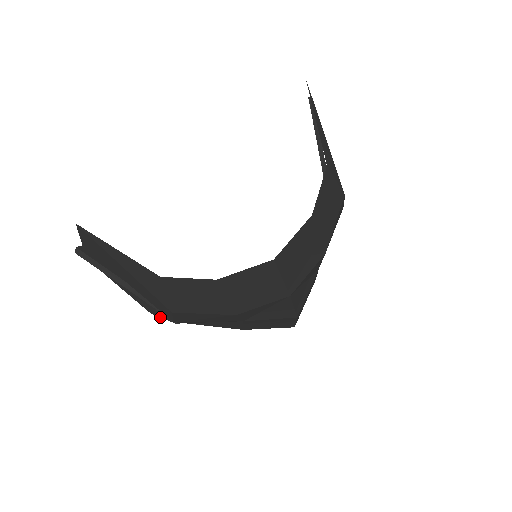
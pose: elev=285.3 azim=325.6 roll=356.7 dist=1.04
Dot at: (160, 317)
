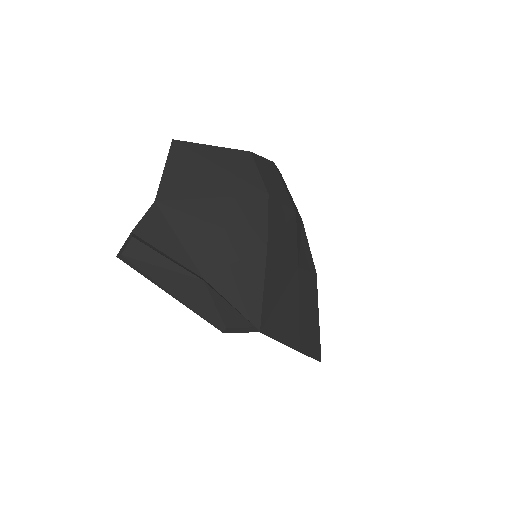
Dot at: (237, 327)
